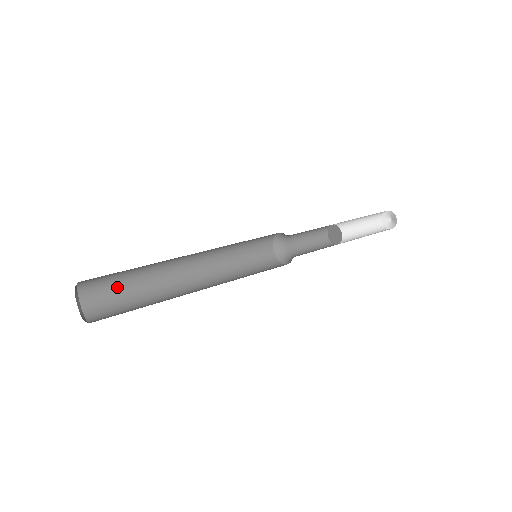
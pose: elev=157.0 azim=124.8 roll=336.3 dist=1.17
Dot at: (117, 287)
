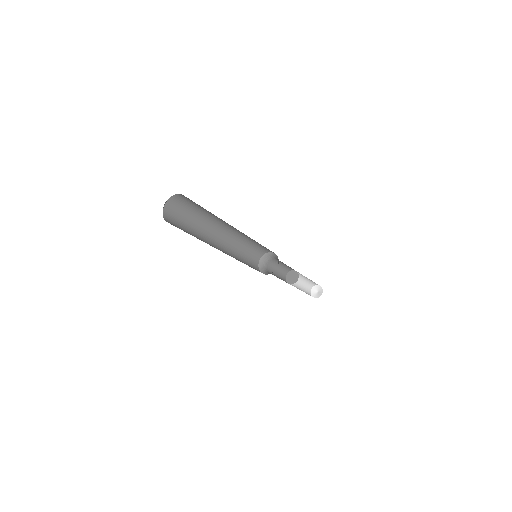
Dot at: (182, 223)
